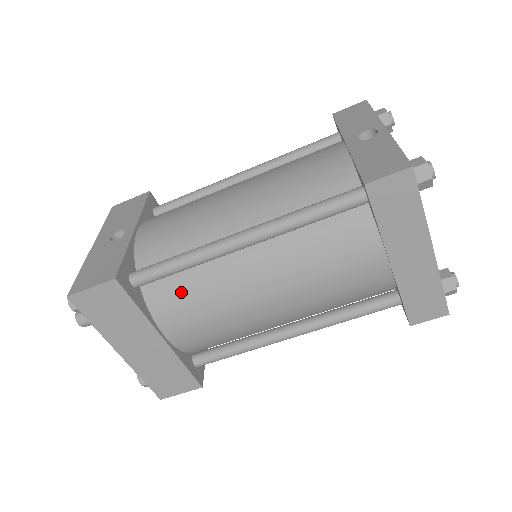
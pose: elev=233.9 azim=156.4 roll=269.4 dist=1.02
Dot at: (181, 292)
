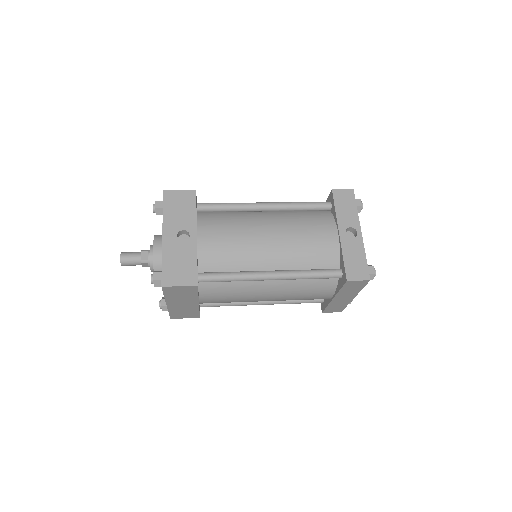
Dot at: (223, 288)
